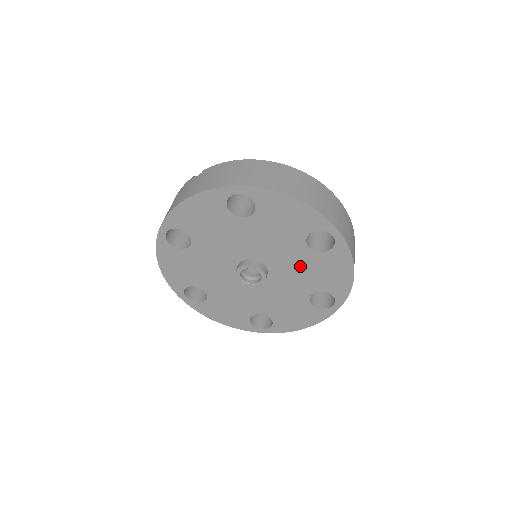
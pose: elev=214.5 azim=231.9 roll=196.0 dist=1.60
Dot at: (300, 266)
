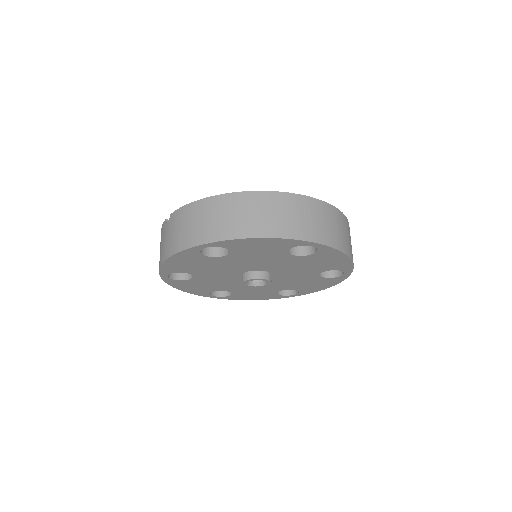
Dot at: (296, 265)
